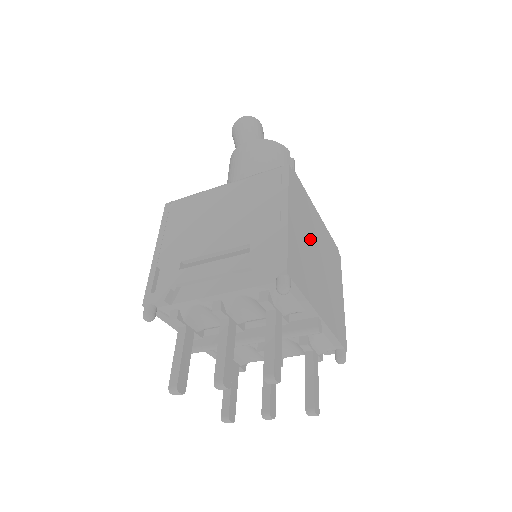
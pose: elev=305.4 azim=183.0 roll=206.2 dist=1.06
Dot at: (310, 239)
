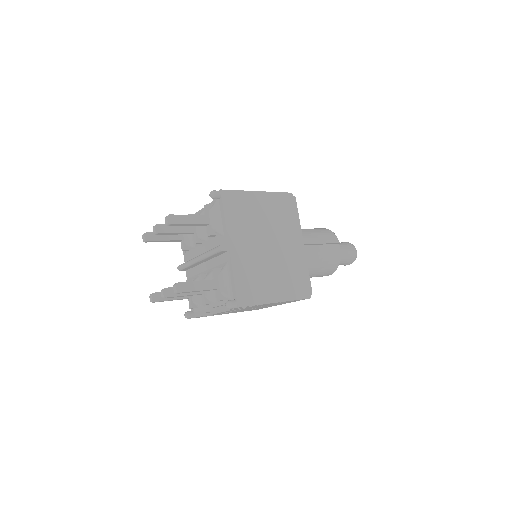
Dot at: (271, 228)
